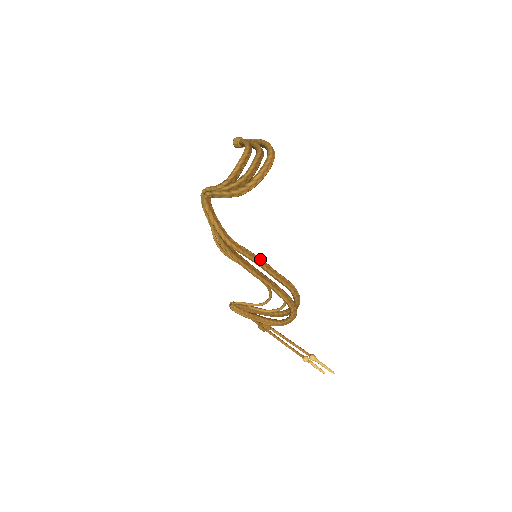
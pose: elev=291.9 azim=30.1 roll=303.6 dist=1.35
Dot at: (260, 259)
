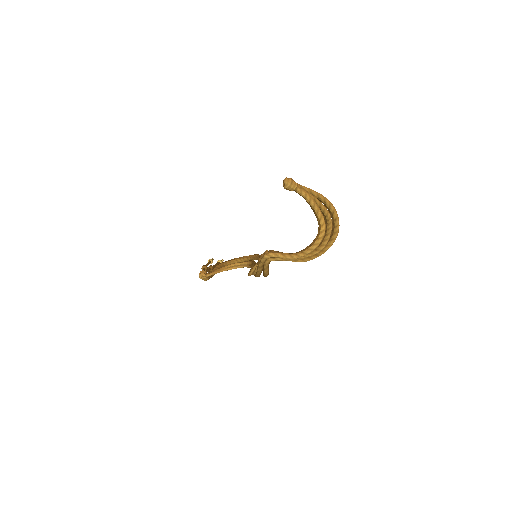
Dot at: occluded
